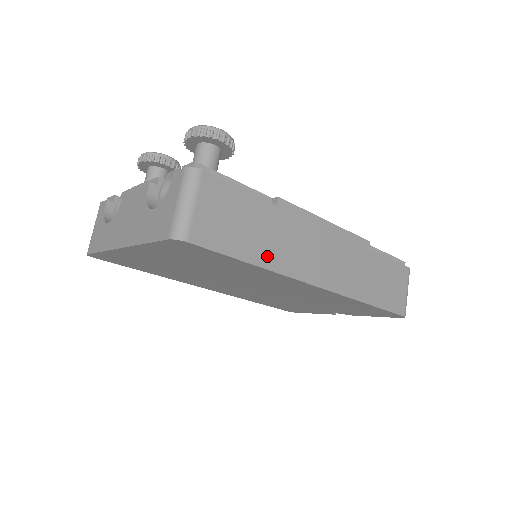
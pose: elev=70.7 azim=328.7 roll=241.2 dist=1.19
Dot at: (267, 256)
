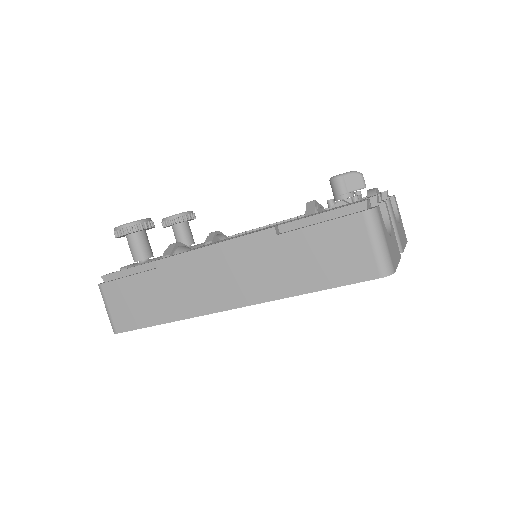
Dot at: (170, 311)
